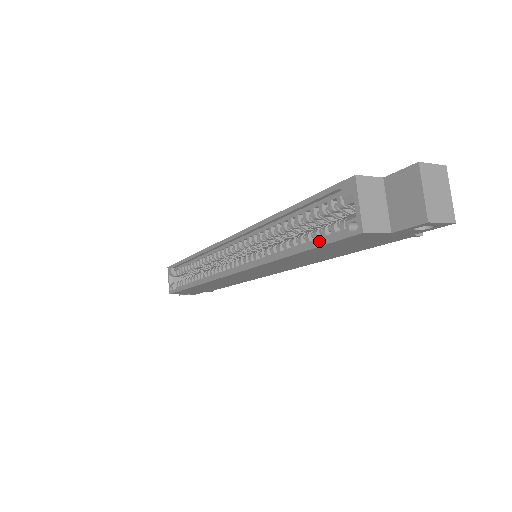
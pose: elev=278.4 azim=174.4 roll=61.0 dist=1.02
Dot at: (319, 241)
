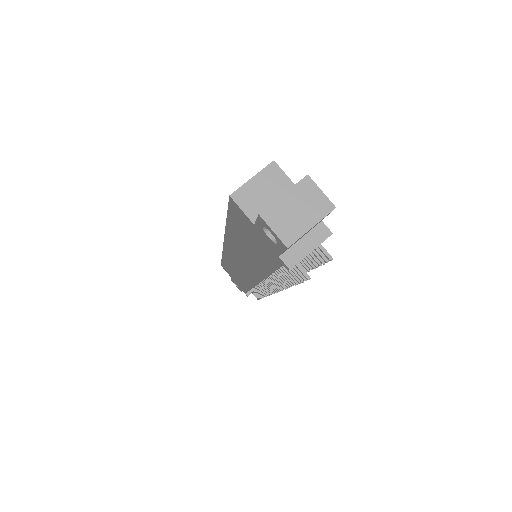
Dot at: occluded
